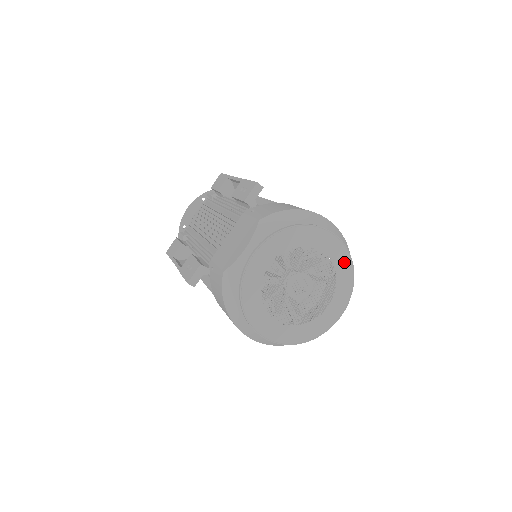
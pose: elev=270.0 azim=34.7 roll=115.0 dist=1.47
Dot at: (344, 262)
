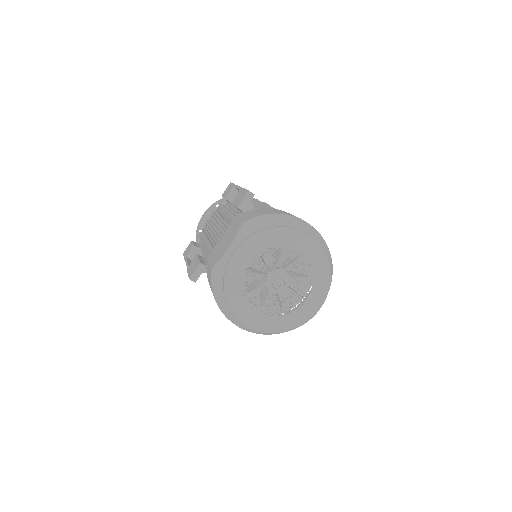
Dot at: (320, 260)
